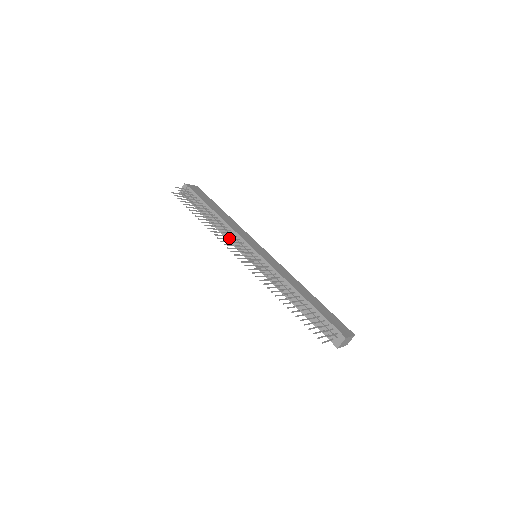
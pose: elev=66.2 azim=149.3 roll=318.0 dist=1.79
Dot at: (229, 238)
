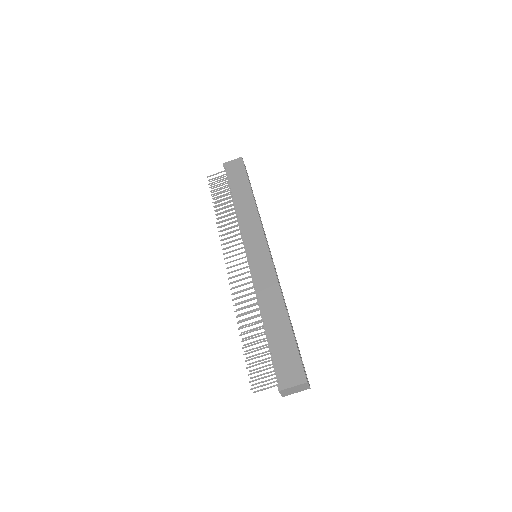
Dot at: occluded
